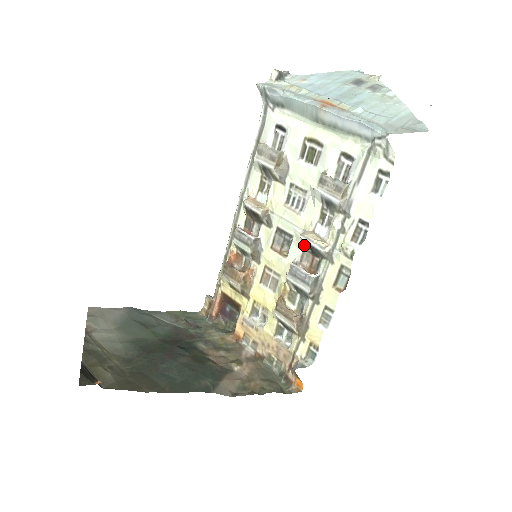
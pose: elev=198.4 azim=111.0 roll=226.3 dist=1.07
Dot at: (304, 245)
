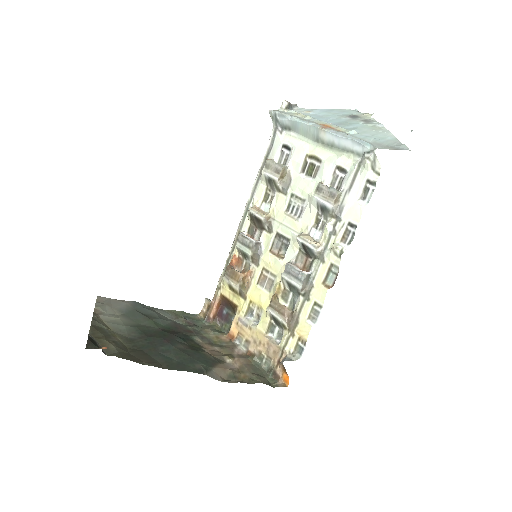
Dot at: (299, 247)
